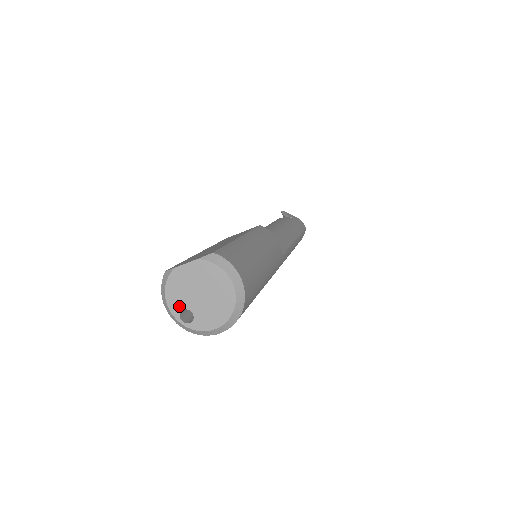
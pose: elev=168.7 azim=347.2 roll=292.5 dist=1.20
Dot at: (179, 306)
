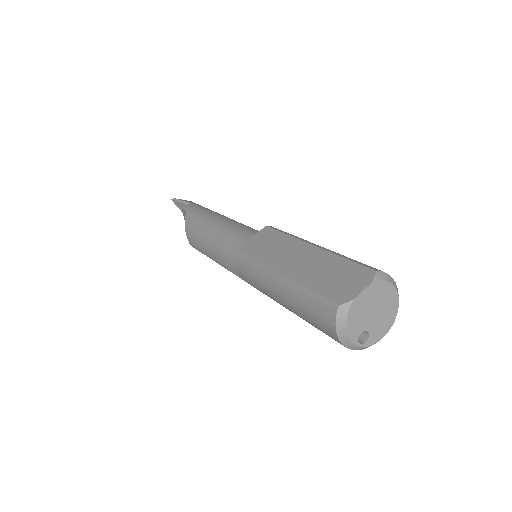
Dot at: (358, 332)
